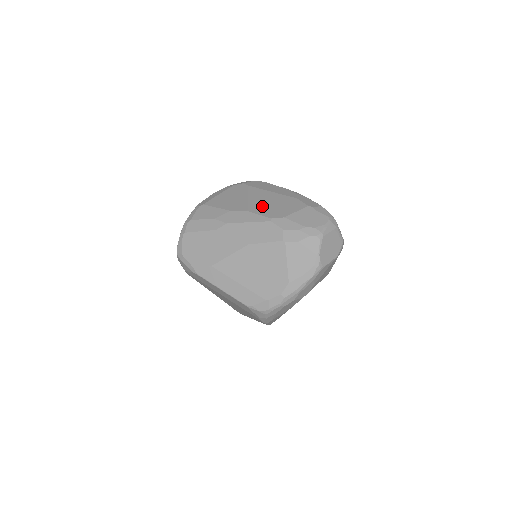
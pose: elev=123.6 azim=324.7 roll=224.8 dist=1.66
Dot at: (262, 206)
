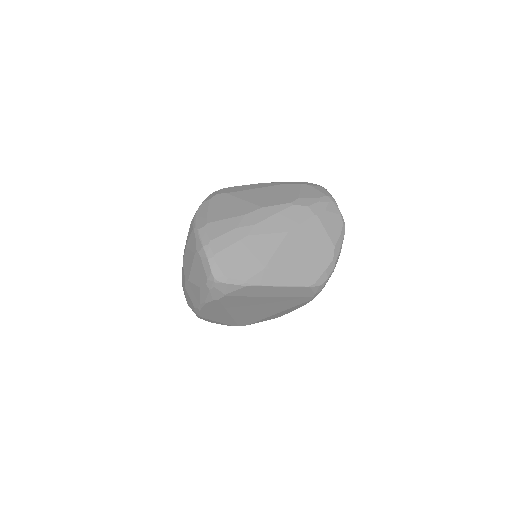
Dot at: (268, 199)
